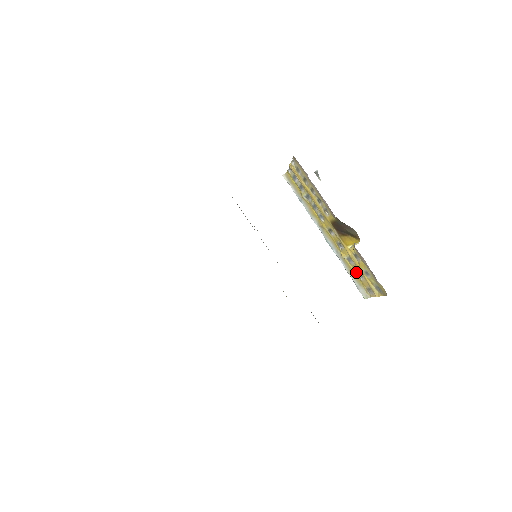
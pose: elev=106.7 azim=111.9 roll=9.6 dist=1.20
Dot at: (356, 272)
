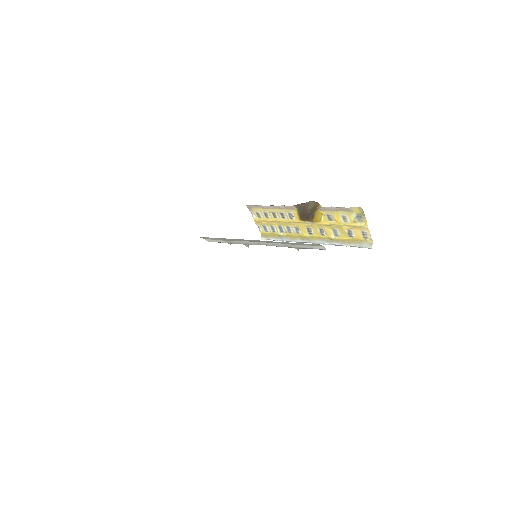
Dot at: (347, 236)
